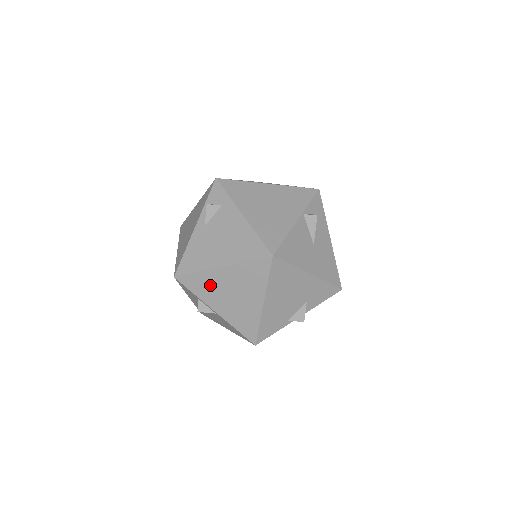
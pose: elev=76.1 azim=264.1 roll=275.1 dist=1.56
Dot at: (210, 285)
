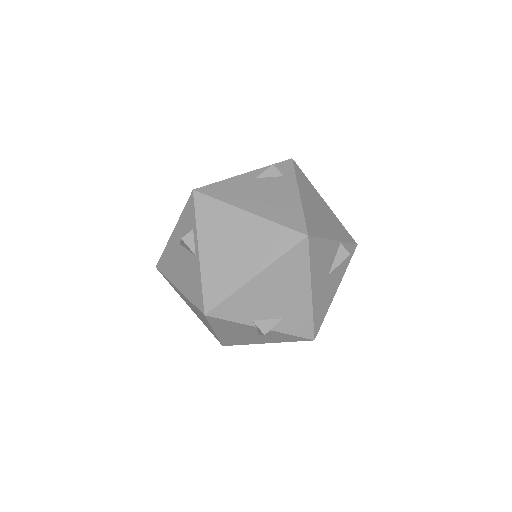
Dot at: (221, 221)
